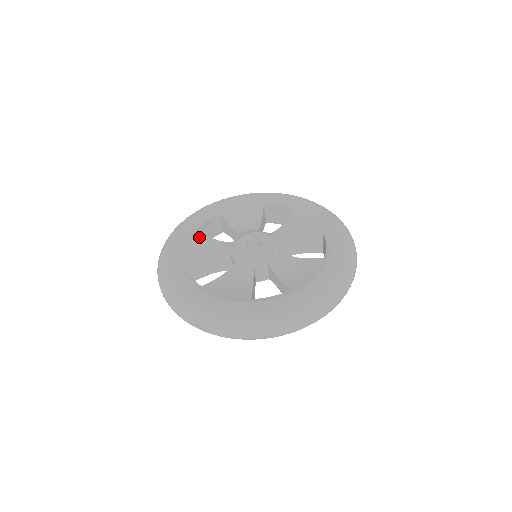
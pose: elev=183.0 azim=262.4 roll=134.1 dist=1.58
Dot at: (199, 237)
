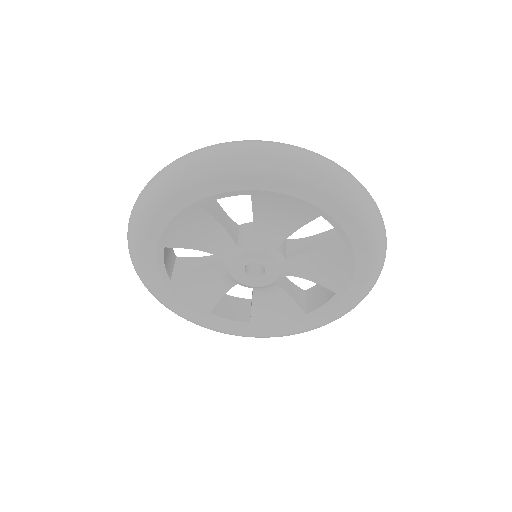
Dot at: occluded
